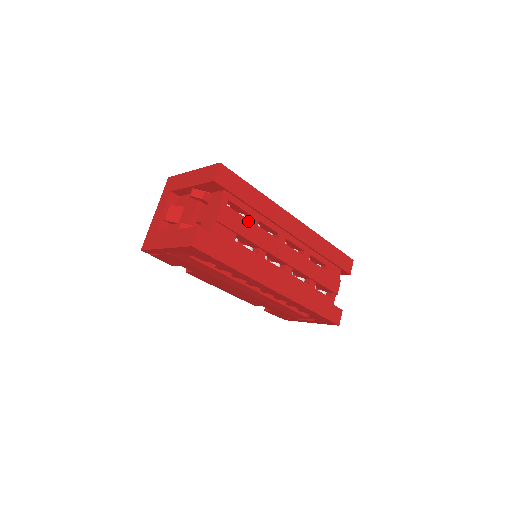
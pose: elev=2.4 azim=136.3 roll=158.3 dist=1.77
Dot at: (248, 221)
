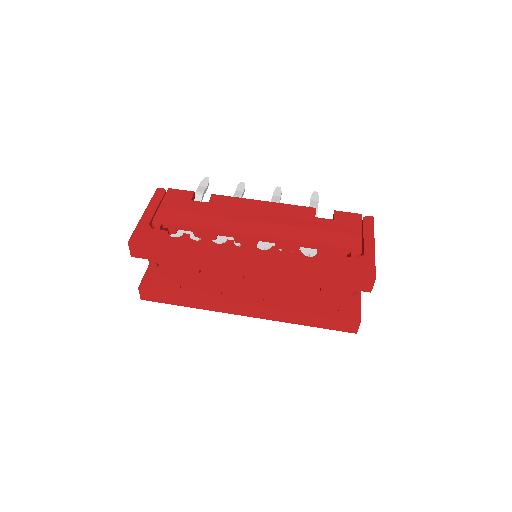
Dot at: (184, 275)
